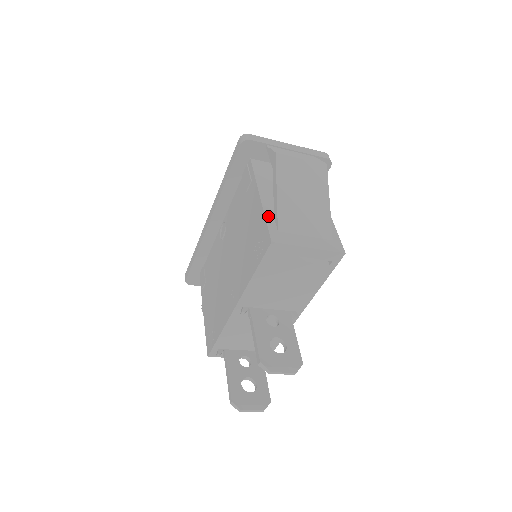
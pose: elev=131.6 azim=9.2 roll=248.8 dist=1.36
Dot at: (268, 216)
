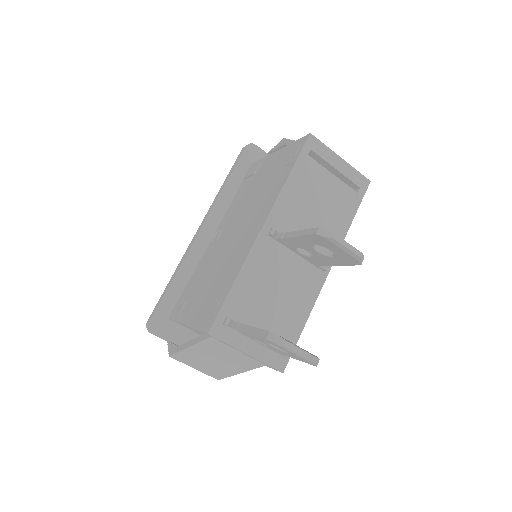
Dot at: occluded
